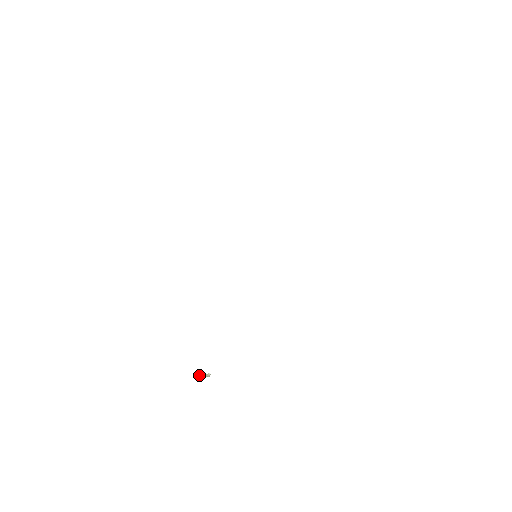
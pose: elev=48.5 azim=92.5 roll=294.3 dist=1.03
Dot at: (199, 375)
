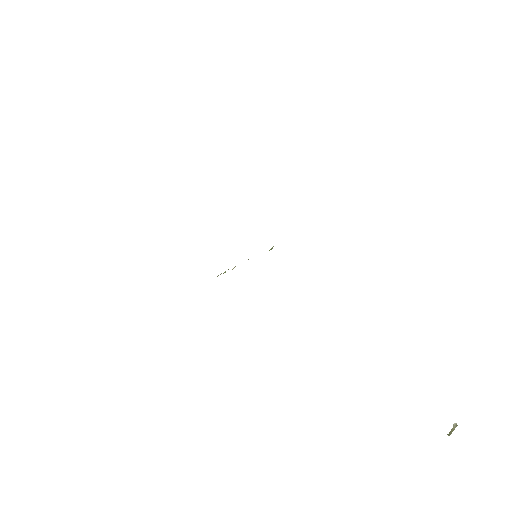
Dot at: (448, 435)
